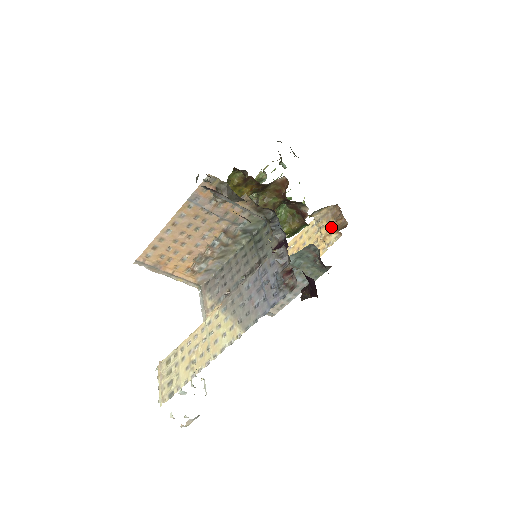
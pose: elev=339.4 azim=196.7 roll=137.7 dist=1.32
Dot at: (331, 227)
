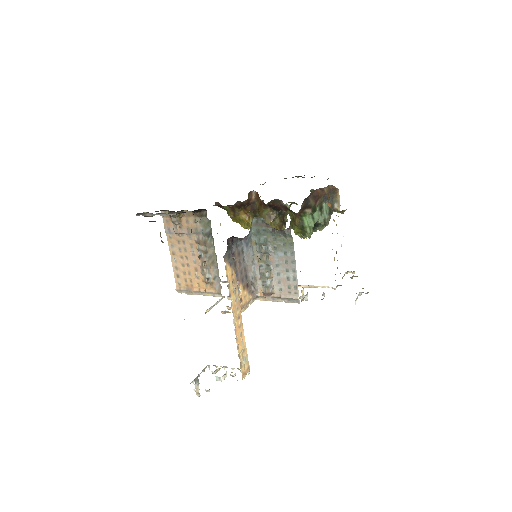
Dot at: occluded
